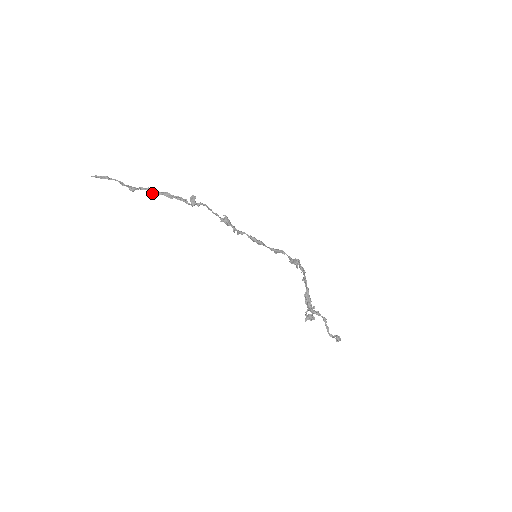
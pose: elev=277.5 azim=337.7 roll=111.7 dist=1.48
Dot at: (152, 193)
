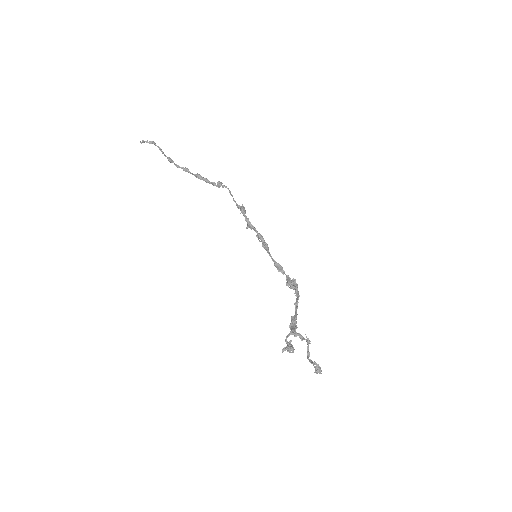
Dot at: (185, 170)
